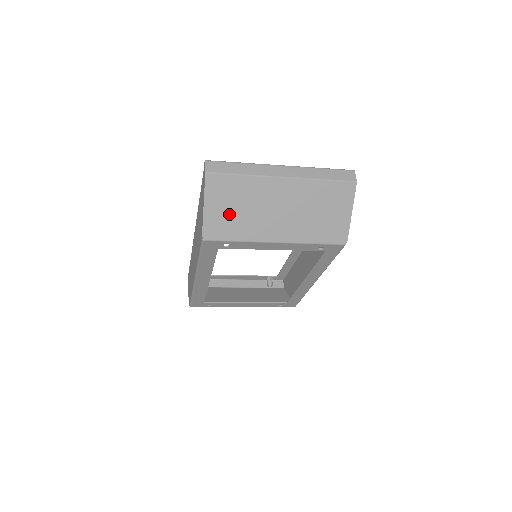
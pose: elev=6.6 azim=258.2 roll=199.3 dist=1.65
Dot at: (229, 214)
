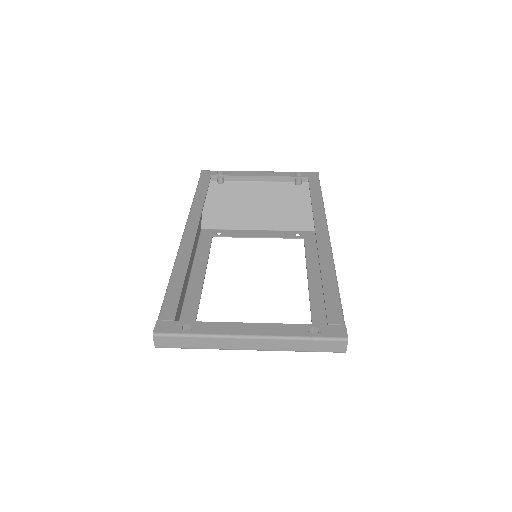
Dot at: occluded
